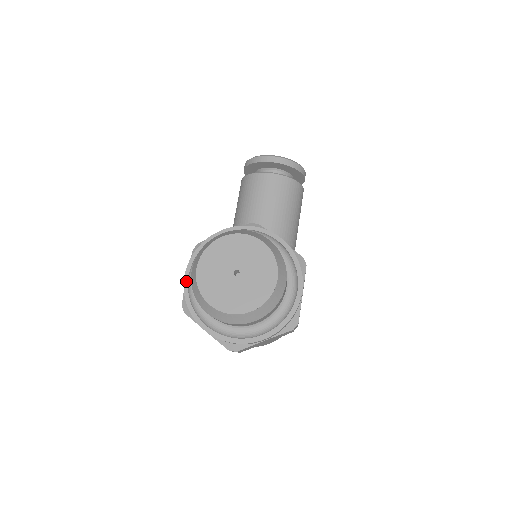
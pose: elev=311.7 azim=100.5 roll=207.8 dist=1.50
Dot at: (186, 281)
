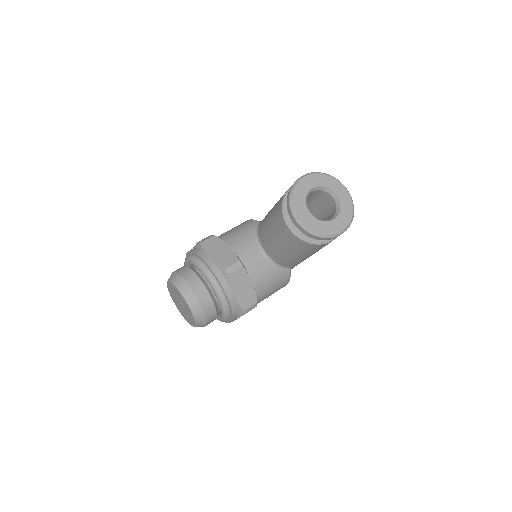
Dot at: occluded
